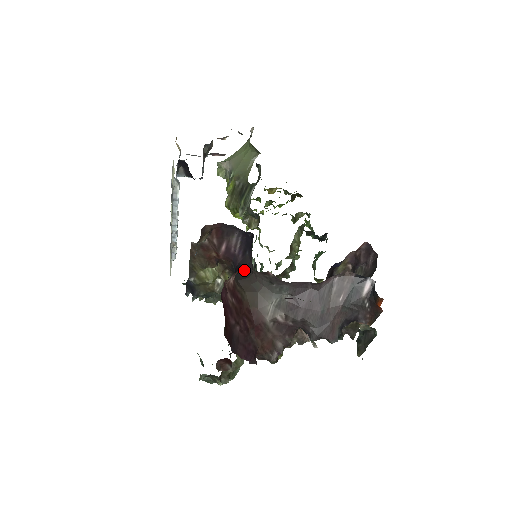
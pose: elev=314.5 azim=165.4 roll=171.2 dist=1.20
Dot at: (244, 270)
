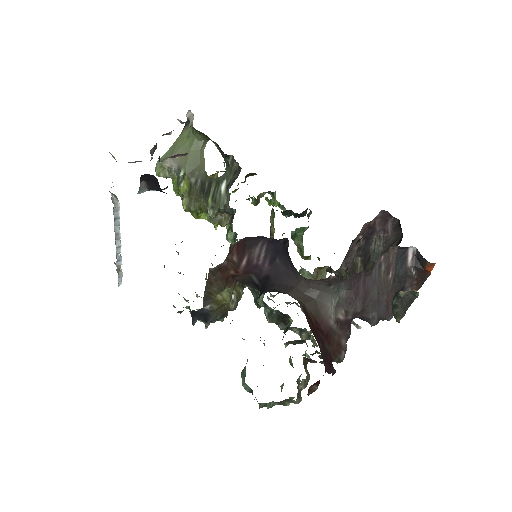
Dot at: occluded
